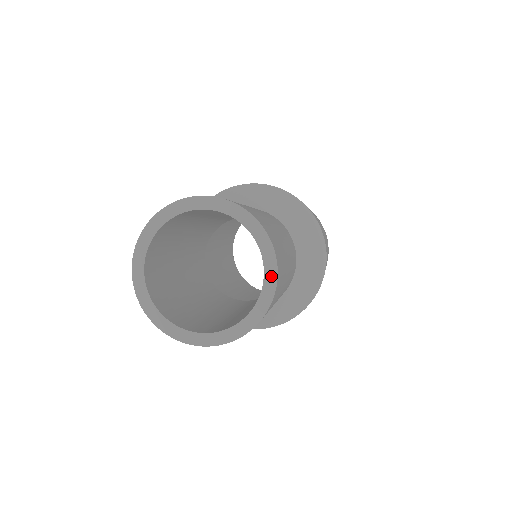
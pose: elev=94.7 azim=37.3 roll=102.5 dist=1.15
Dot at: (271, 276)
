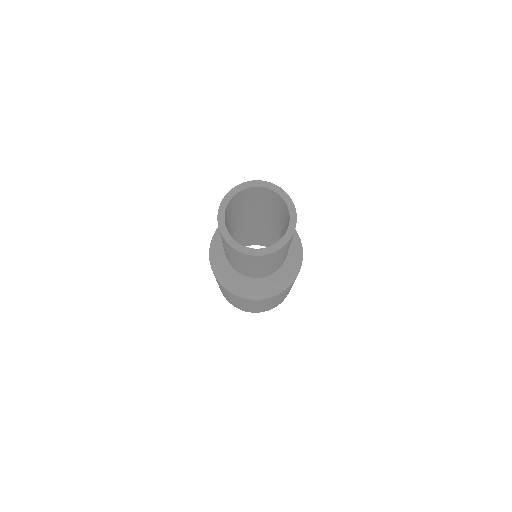
Dot at: (281, 192)
